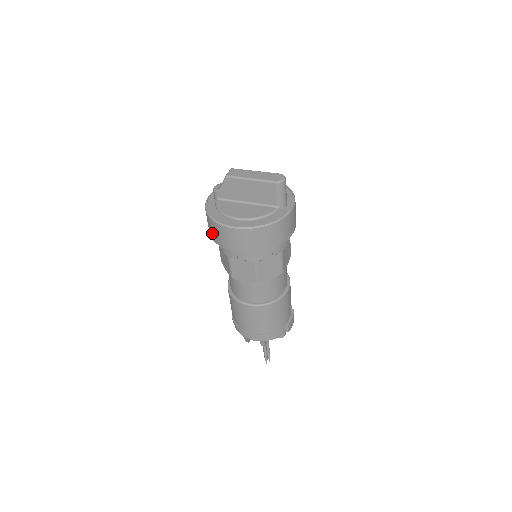
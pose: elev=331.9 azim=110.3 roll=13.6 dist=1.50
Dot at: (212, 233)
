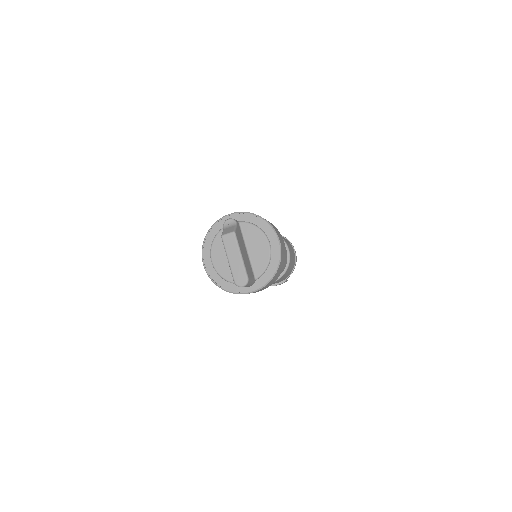
Dot at: occluded
